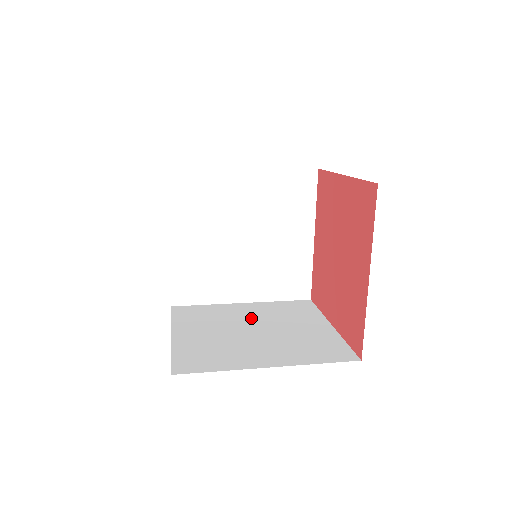
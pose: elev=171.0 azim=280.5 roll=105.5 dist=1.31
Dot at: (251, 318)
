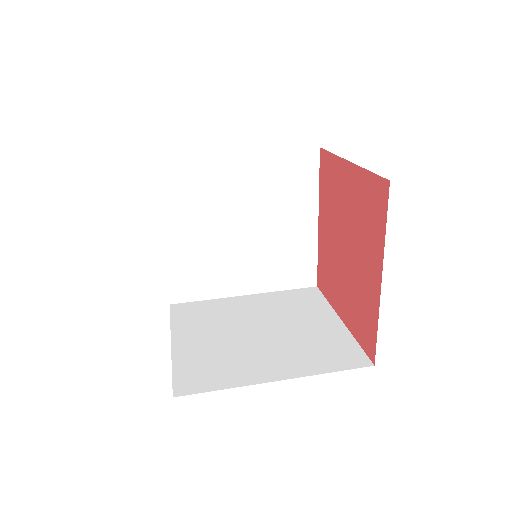
Dot at: (255, 315)
